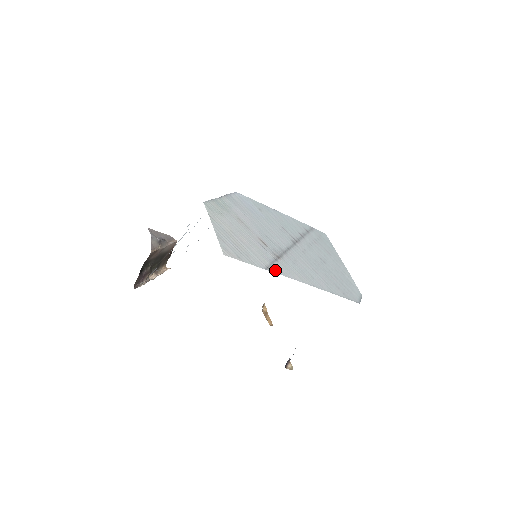
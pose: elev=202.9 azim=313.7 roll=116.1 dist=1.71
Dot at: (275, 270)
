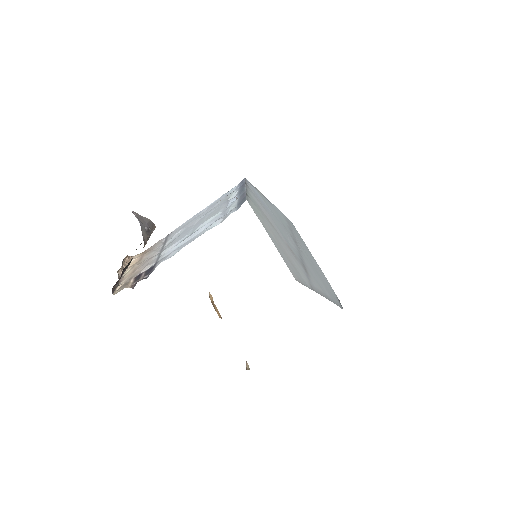
Dot at: (314, 288)
